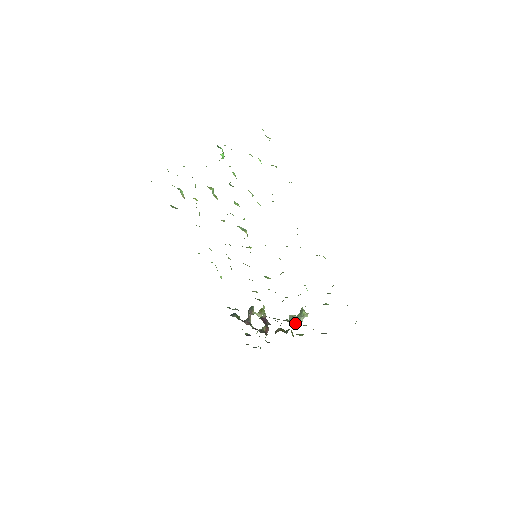
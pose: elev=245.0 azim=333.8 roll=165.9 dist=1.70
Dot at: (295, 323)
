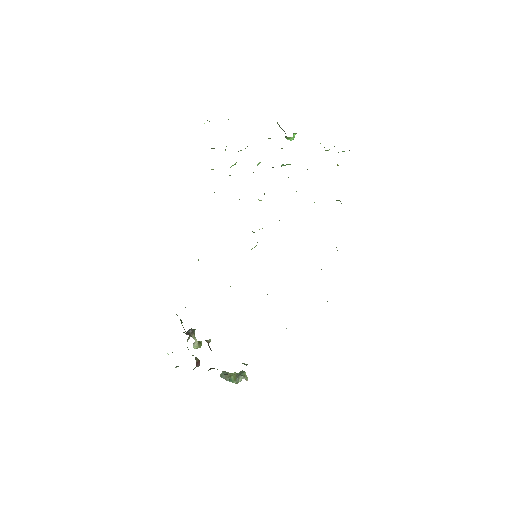
Dot at: occluded
